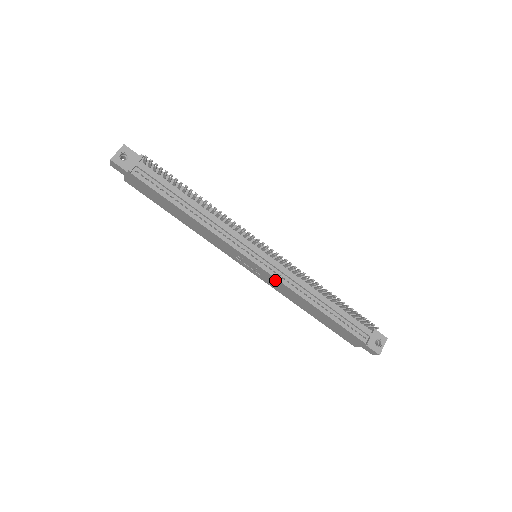
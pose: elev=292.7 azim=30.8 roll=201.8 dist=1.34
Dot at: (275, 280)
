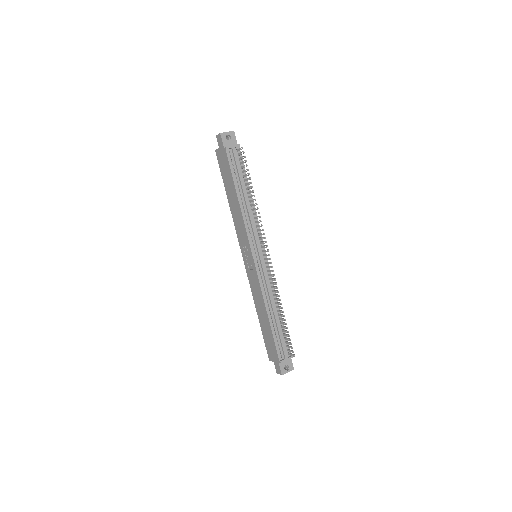
Dot at: (256, 279)
